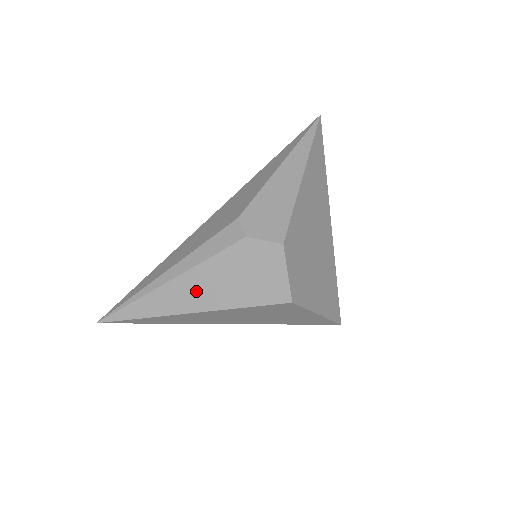
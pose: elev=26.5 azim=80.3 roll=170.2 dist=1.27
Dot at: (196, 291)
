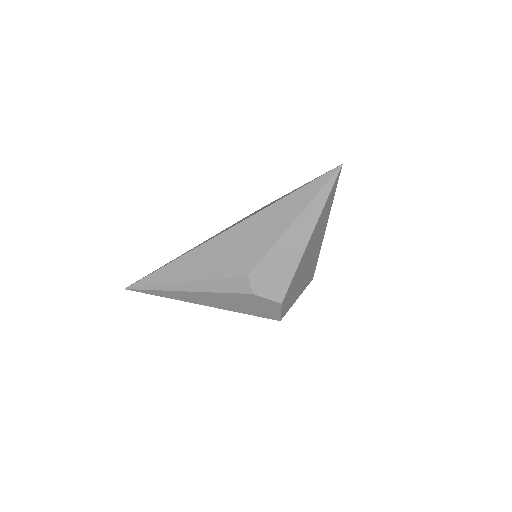
Dot at: (208, 300)
